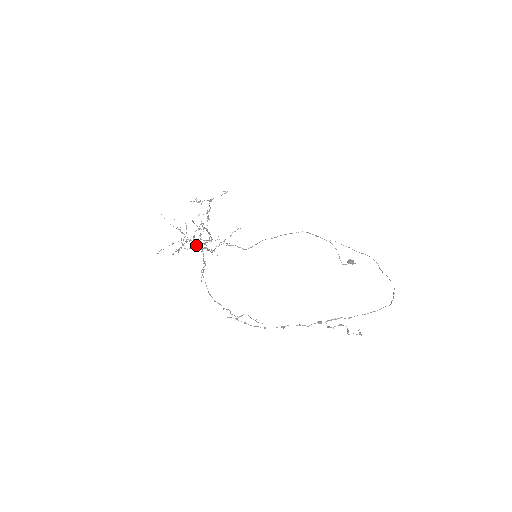
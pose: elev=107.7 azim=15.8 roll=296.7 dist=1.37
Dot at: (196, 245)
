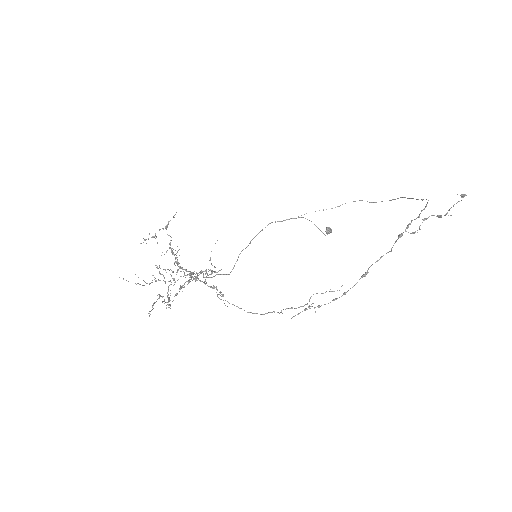
Dot at: occluded
